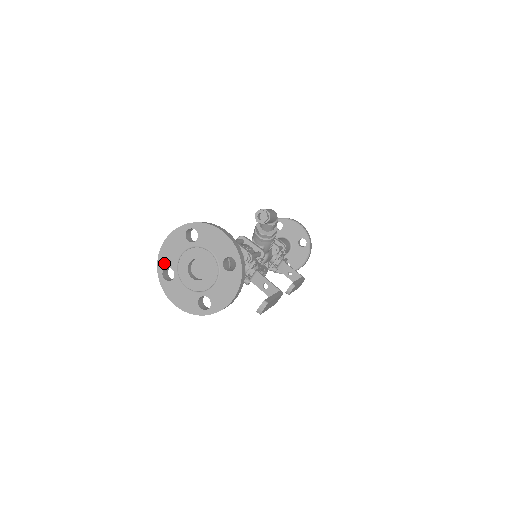
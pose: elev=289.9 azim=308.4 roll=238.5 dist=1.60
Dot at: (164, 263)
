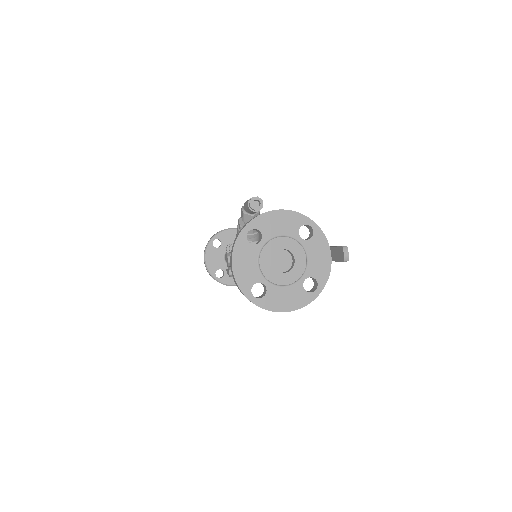
Dot at: (247, 284)
